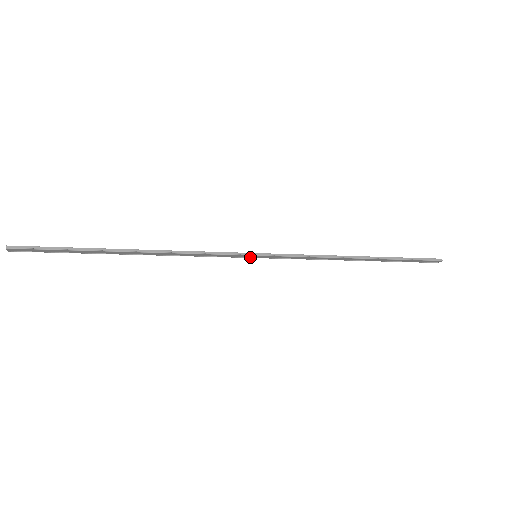
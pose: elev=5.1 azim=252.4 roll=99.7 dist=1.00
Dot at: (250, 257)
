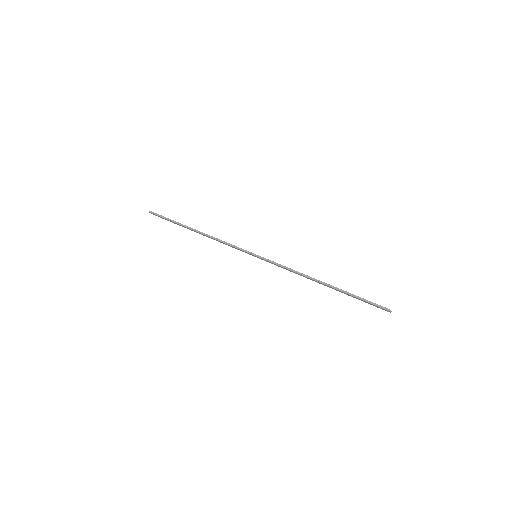
Dot at: occluded
